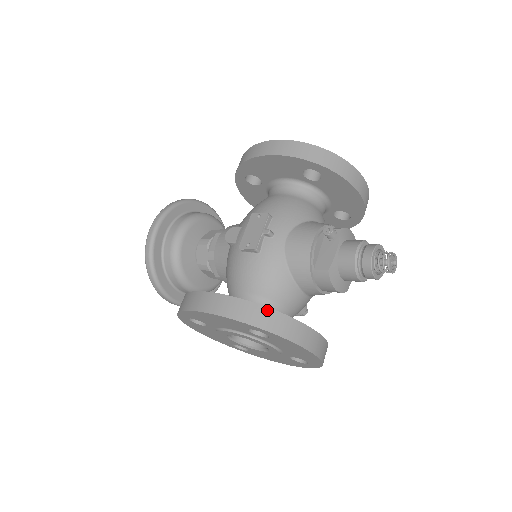
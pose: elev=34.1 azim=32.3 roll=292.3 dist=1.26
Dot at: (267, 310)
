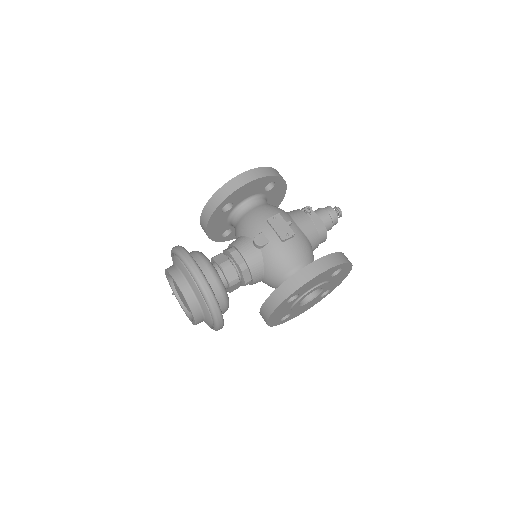
Dot at: (340, 253)
